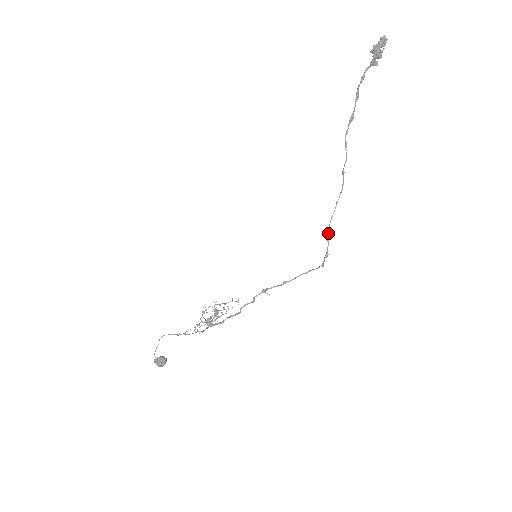
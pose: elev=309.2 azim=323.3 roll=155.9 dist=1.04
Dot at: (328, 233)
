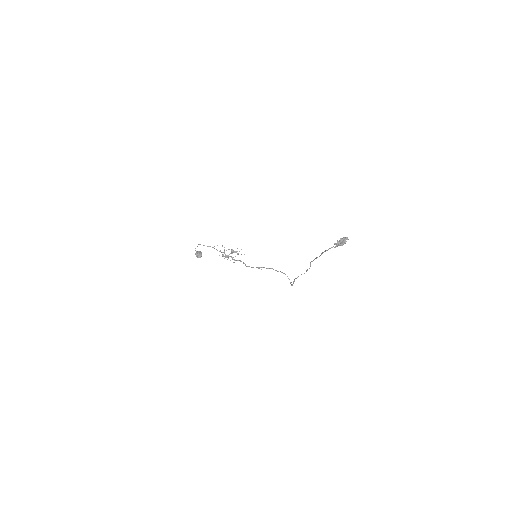
Dot at: occluded
